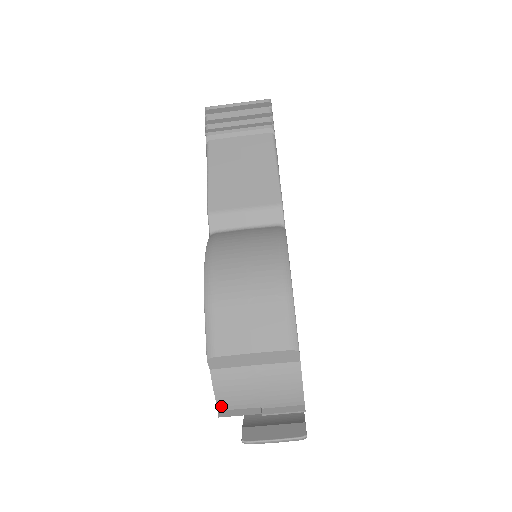
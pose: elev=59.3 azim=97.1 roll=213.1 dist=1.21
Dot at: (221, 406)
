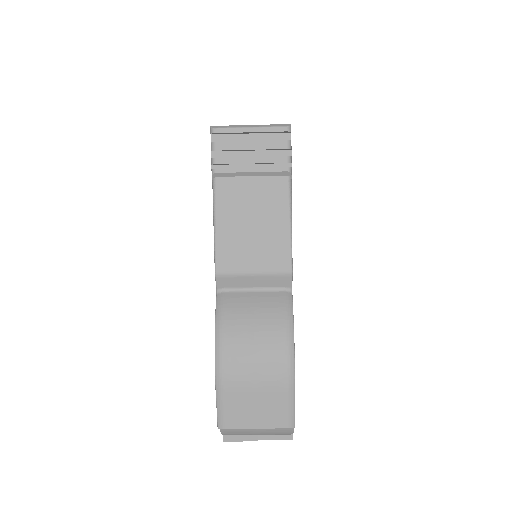
Dot at: (226, 435)
